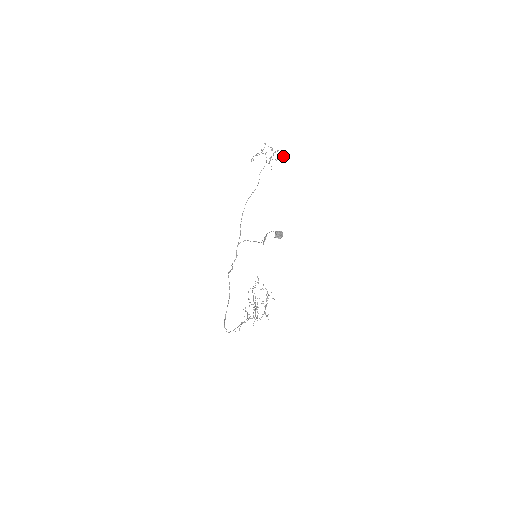
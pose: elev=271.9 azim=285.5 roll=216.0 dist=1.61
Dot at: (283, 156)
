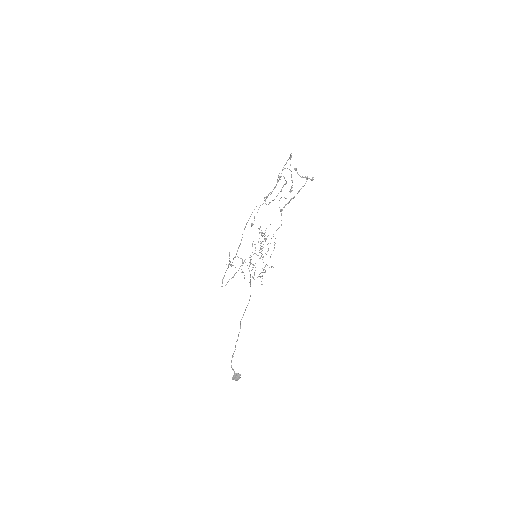
Dot at: (312, 179)
